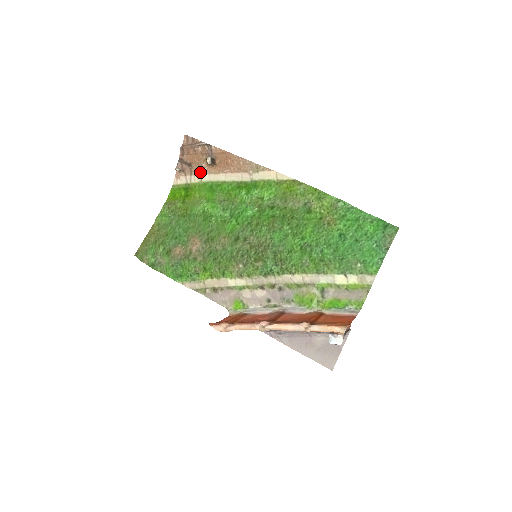
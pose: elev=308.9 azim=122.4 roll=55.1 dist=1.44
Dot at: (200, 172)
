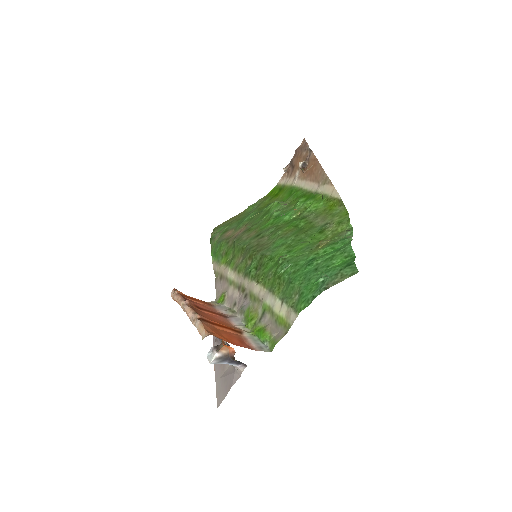
Dot at: (295, 176)
